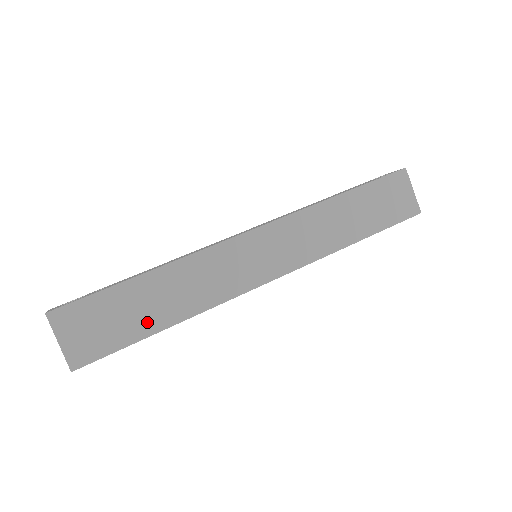
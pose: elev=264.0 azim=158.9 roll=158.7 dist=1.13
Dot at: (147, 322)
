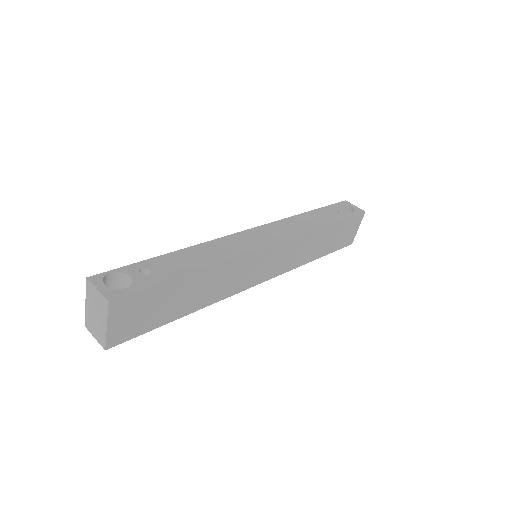
Dot at: (176, 311)
